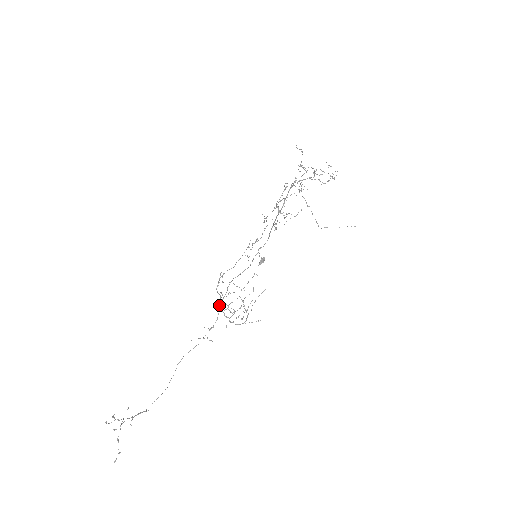
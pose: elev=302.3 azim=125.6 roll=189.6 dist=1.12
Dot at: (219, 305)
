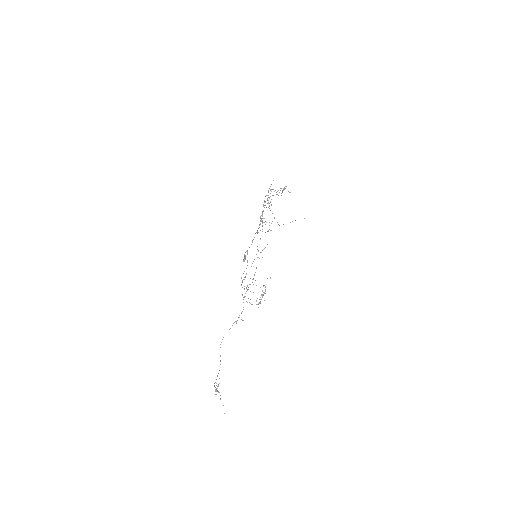
Dot at: occluded
